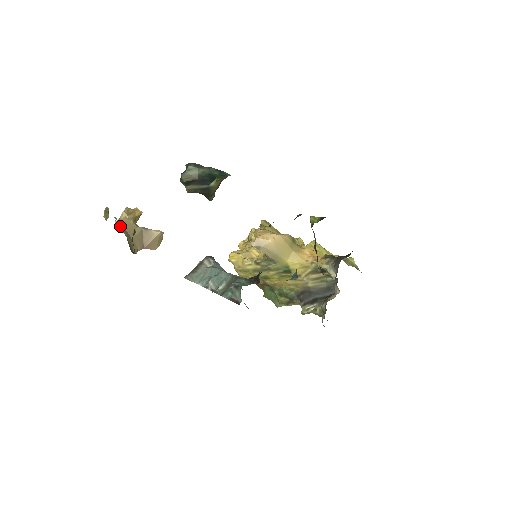
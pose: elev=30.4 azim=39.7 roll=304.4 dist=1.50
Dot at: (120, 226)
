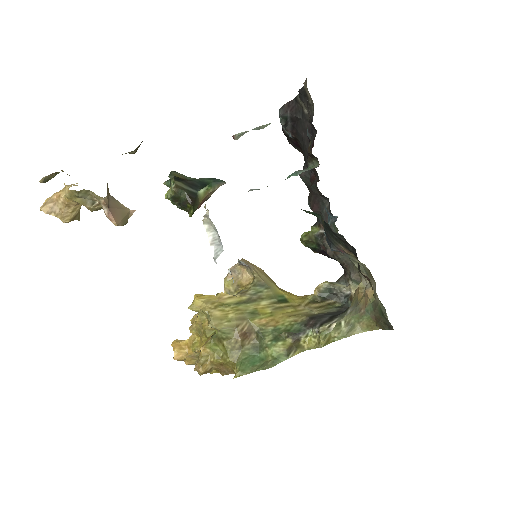
Dot at: occluded
